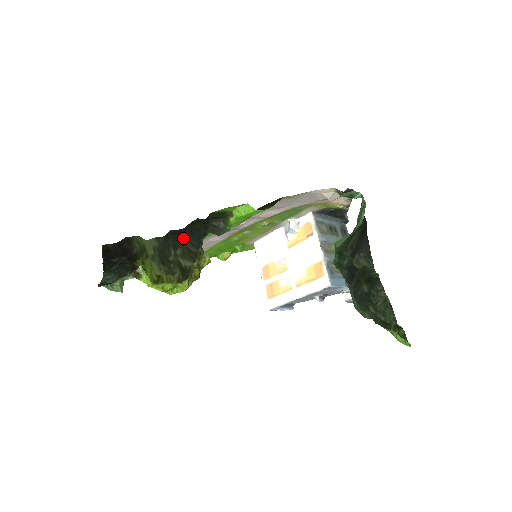
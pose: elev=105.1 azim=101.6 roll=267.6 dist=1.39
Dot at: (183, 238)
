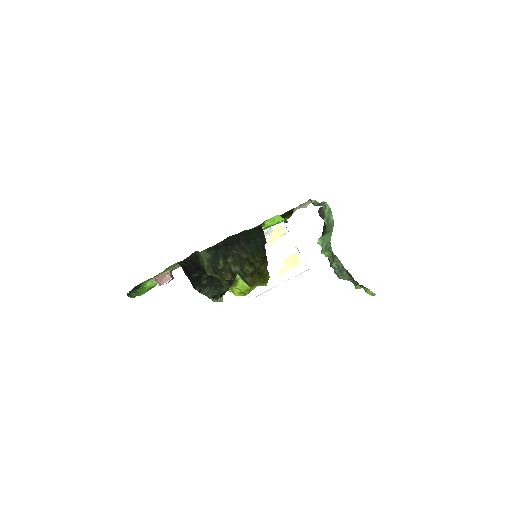
Dot at: (236, 247)
